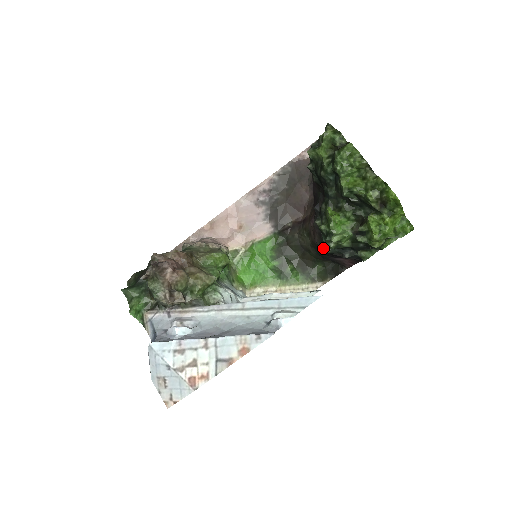
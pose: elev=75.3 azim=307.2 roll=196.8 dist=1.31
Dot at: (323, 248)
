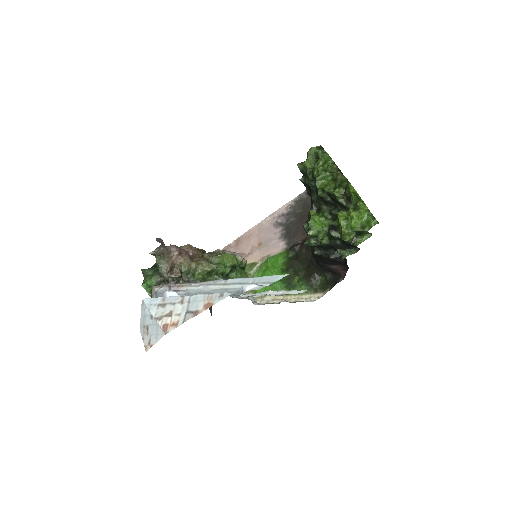
Dot at: (313, 251)
